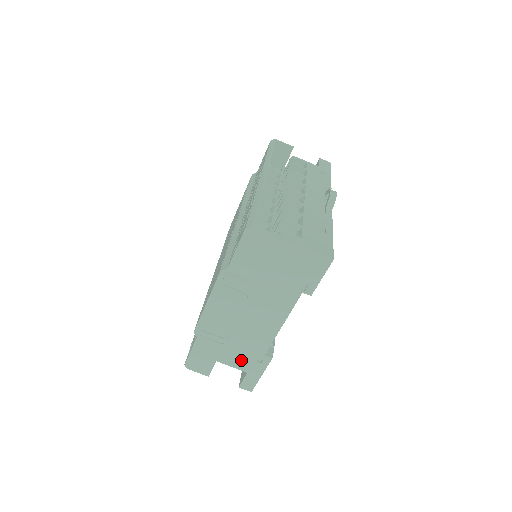
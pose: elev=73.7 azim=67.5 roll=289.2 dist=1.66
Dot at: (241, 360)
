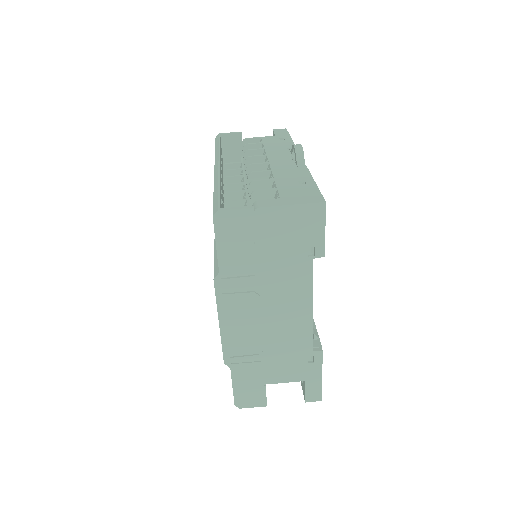
Dot at: (291, 370)
